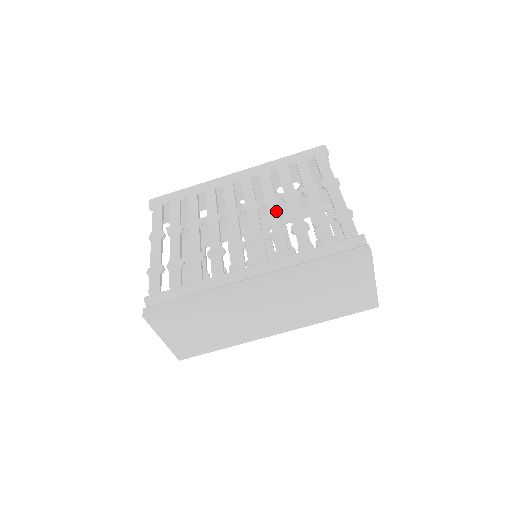
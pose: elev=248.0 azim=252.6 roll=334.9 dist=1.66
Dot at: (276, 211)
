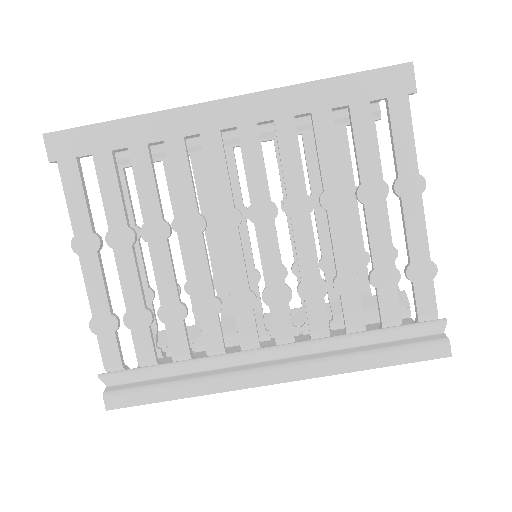
Dot at: (309, 236)
